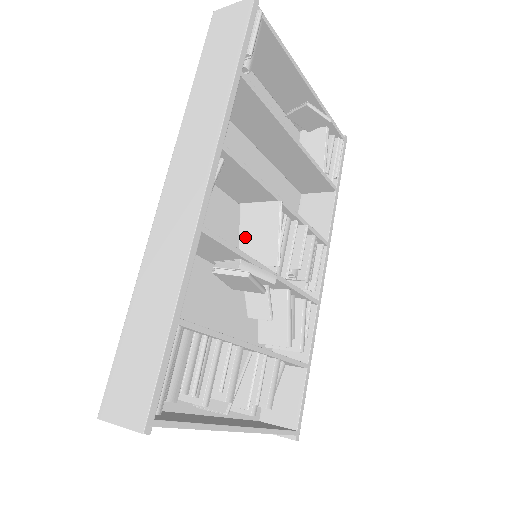
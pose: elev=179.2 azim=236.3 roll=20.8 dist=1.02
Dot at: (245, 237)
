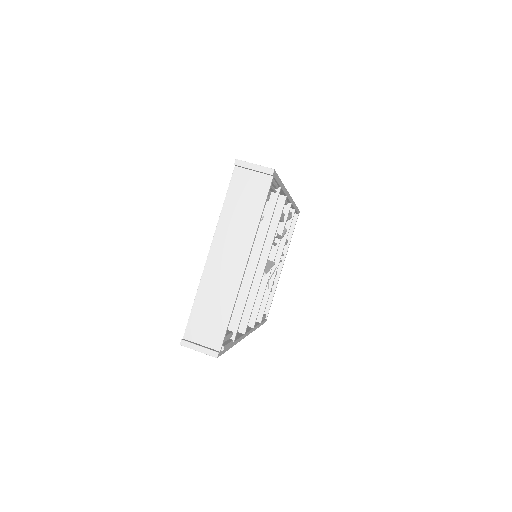
Dot at: occluded
